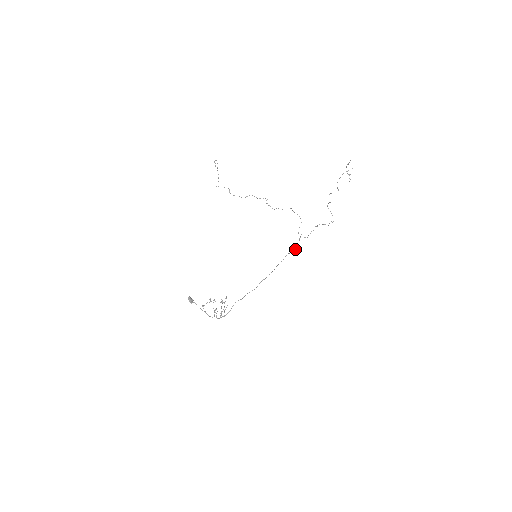
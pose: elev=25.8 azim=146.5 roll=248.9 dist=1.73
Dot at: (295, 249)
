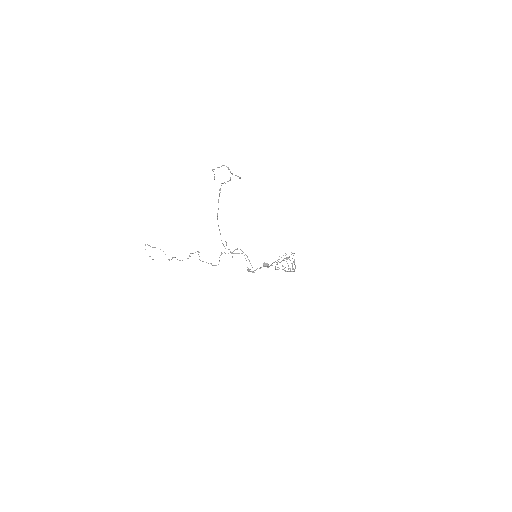
Dot at: occluded
